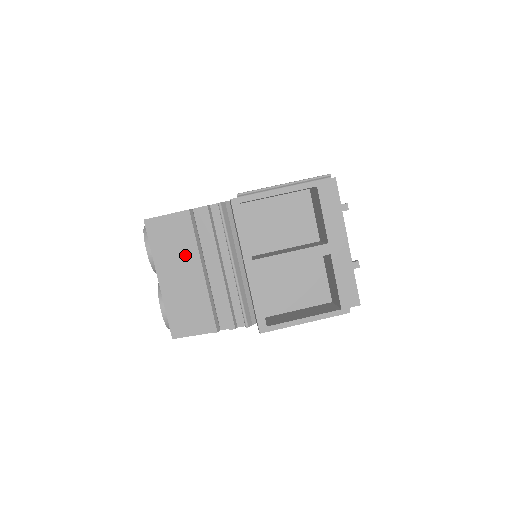
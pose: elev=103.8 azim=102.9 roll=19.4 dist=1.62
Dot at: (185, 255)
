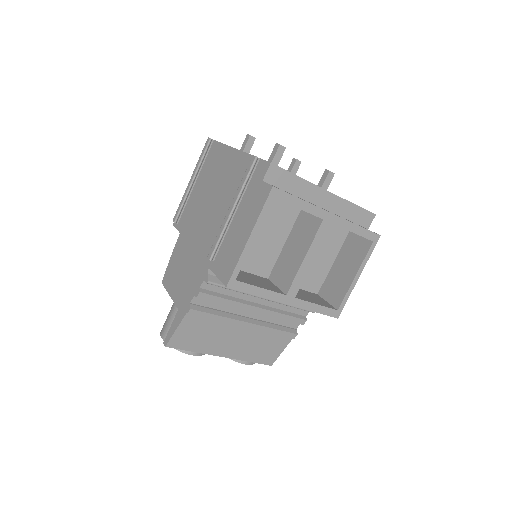
Dot at: (222, 329)
